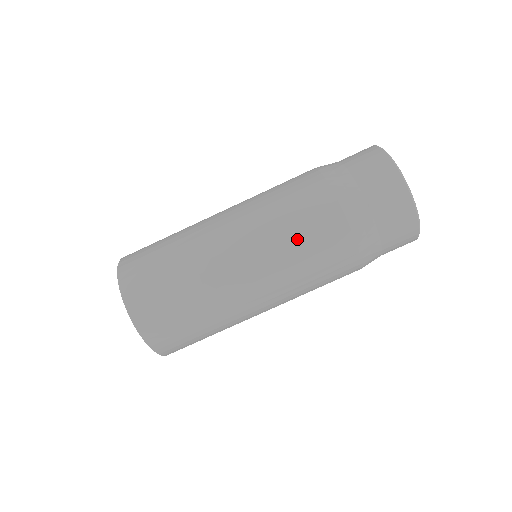
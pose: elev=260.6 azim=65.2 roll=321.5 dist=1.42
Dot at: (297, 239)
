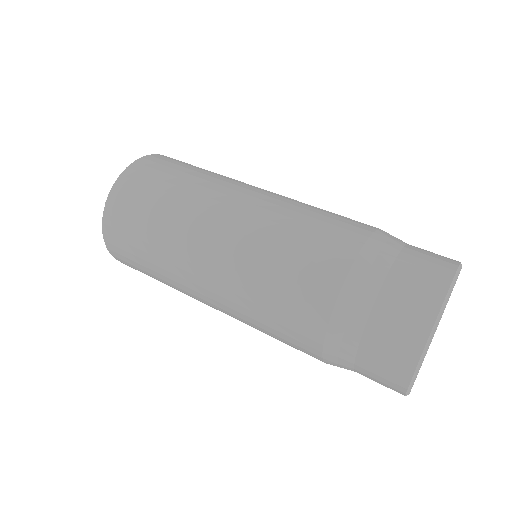
Dot at: (310, 215)
